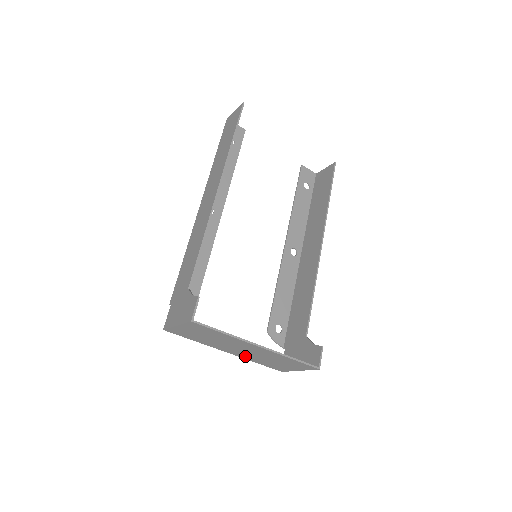
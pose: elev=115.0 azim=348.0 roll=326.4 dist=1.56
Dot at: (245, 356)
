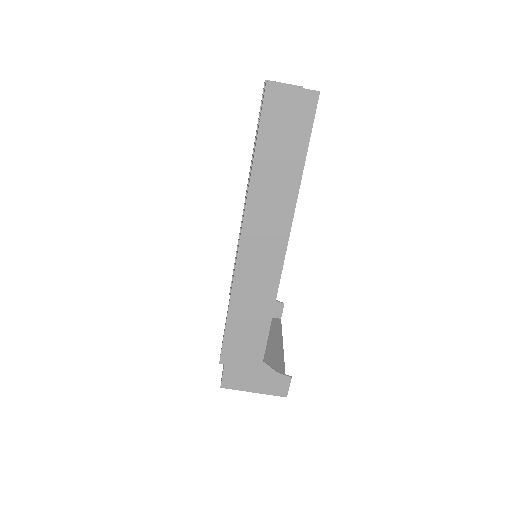
Dot at: occluded
